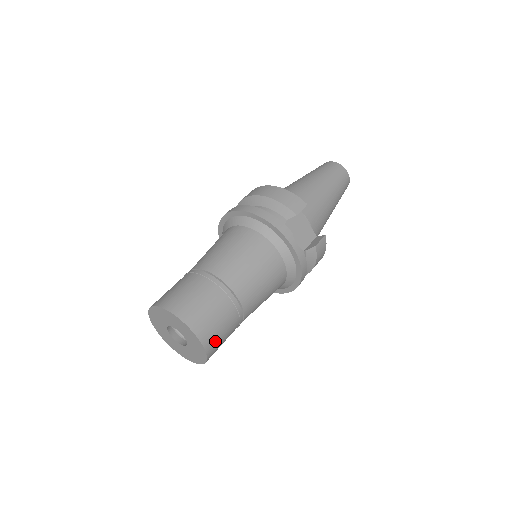
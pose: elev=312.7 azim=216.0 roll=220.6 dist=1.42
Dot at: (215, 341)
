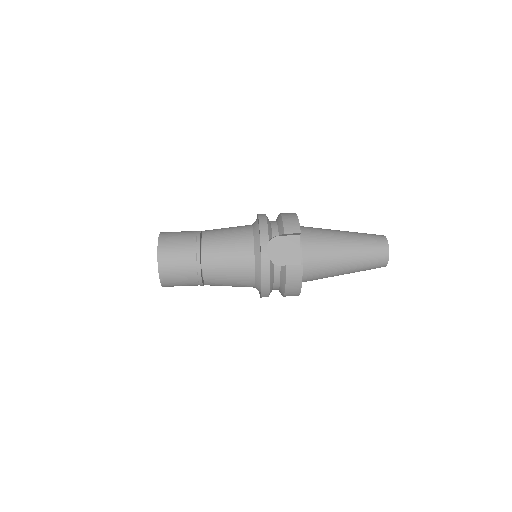
Dot at: (169, 270)
